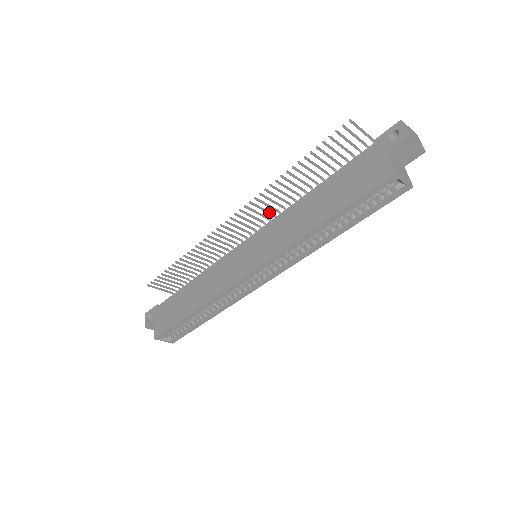
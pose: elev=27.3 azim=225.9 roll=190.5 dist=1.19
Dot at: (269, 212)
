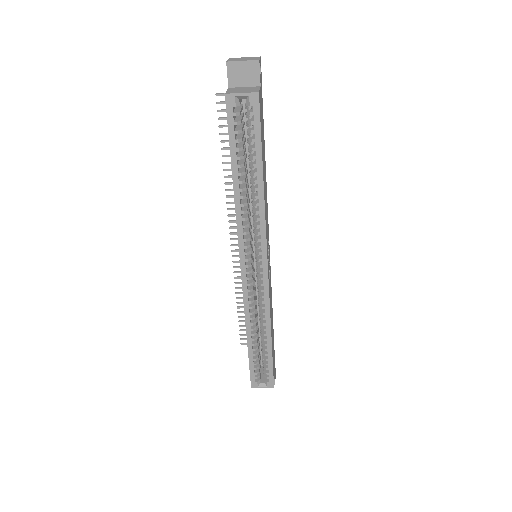
Dot at: occluded
